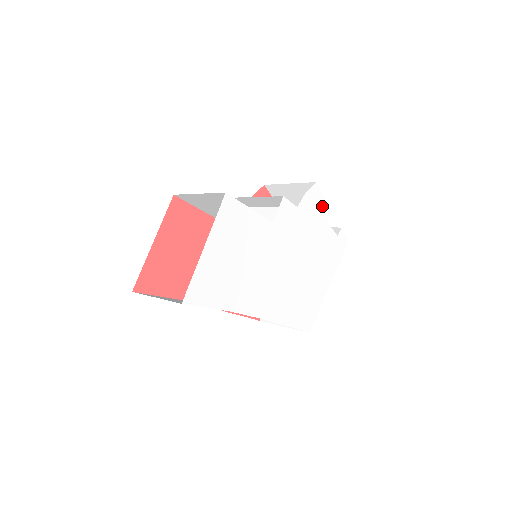
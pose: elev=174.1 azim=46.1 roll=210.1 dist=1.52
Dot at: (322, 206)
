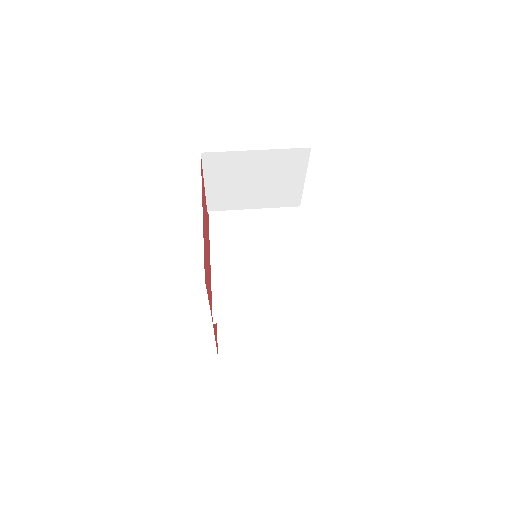
Dot at: occluded
